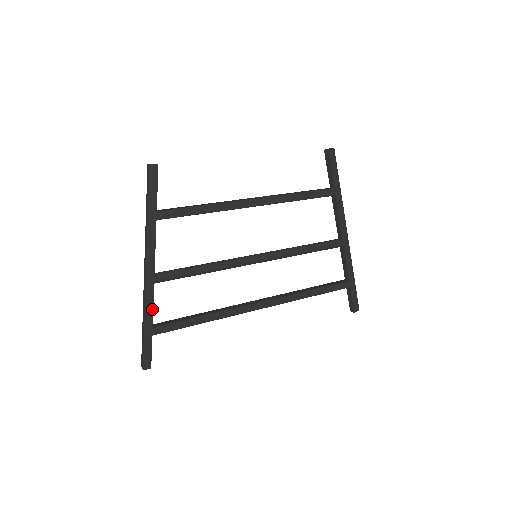
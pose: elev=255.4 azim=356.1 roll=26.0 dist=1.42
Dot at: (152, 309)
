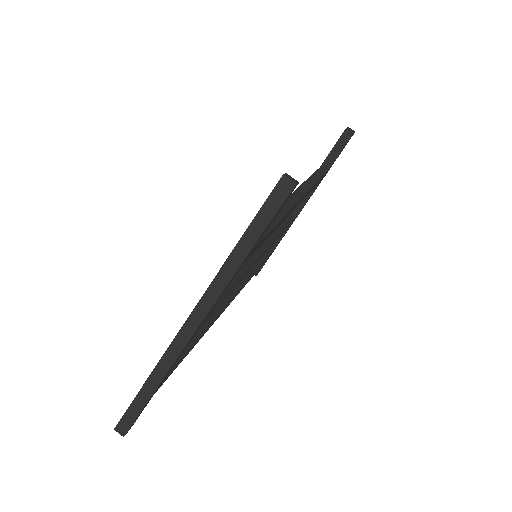
Dot at: (172, 367)
